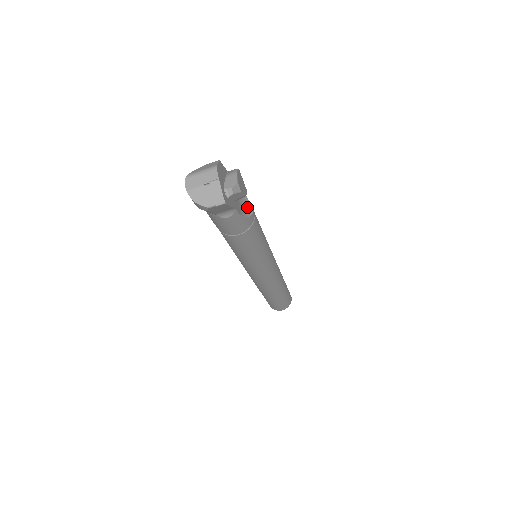
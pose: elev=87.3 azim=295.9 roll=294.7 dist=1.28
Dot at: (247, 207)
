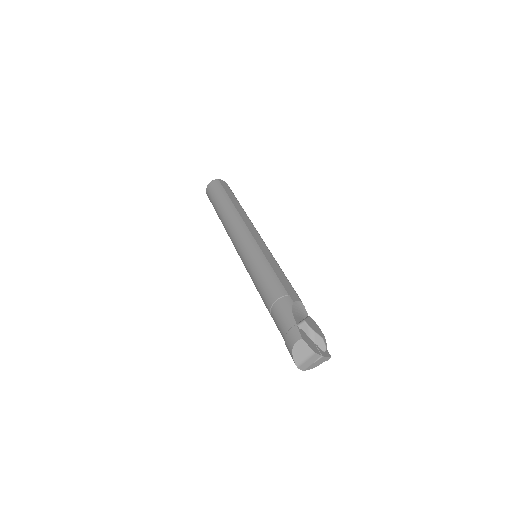
Dot at: (300, 307)
